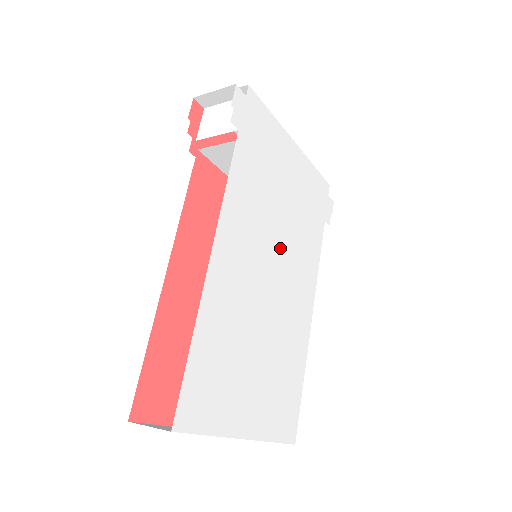
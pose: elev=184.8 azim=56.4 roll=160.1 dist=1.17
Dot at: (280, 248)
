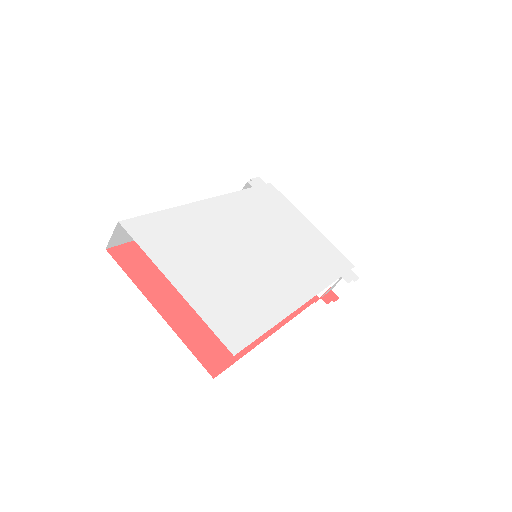
Dot at: (272, 245)
